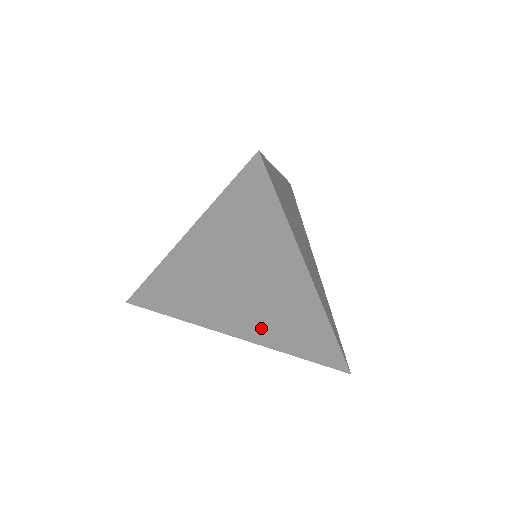
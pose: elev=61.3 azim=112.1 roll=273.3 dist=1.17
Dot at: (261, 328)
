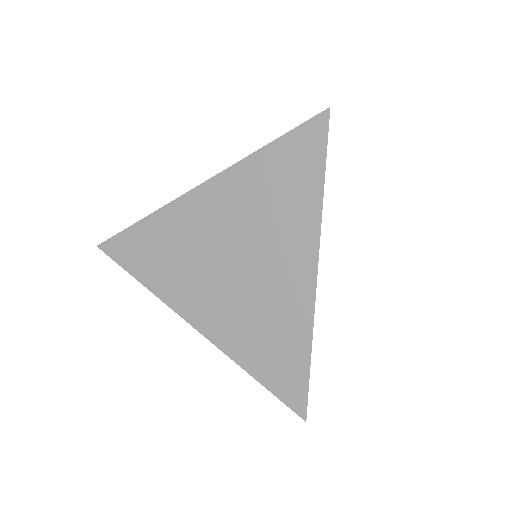
Dot at: (231, 323)
